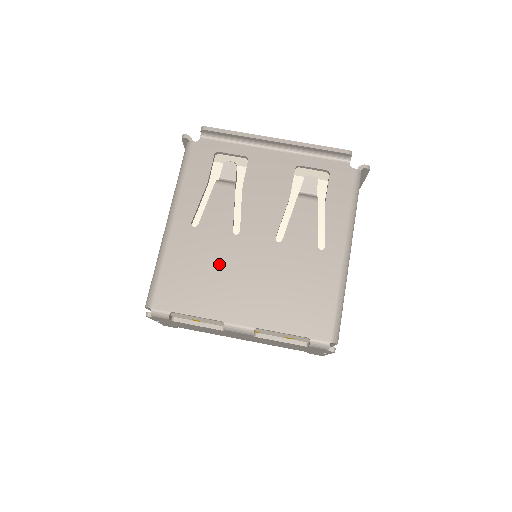
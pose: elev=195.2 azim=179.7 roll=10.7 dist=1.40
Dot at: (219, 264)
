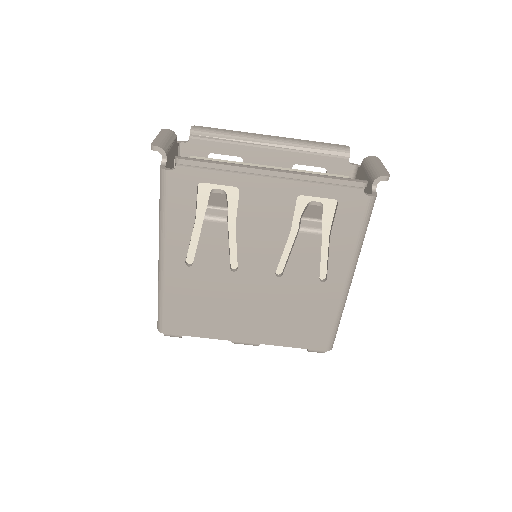
Dot at: (220, 298)
